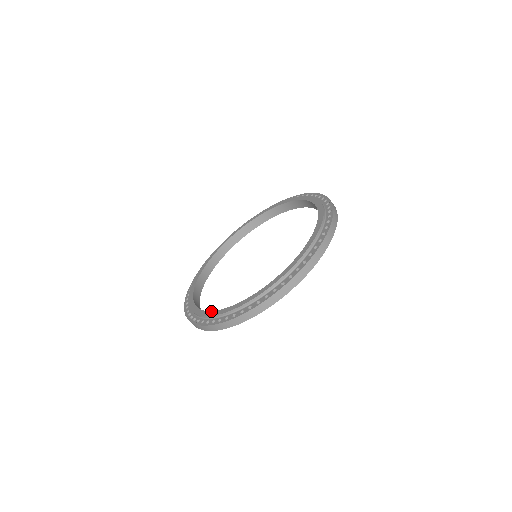
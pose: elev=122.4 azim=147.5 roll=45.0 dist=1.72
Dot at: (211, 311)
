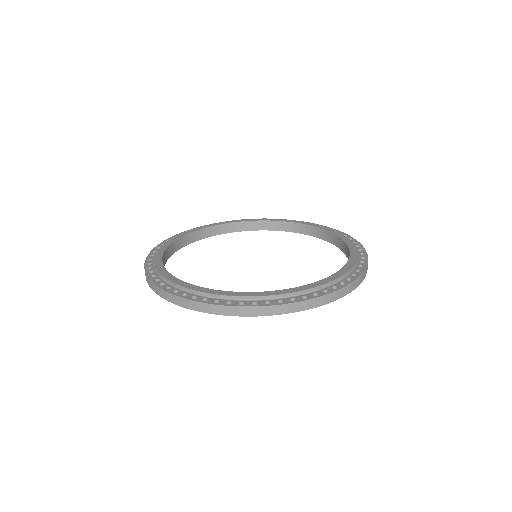
Dot at: (163, 266)
